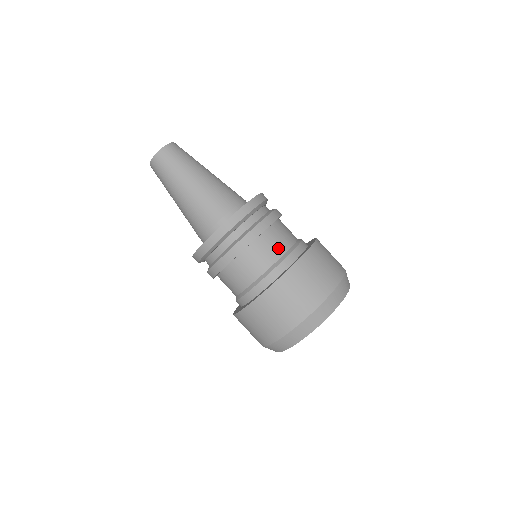
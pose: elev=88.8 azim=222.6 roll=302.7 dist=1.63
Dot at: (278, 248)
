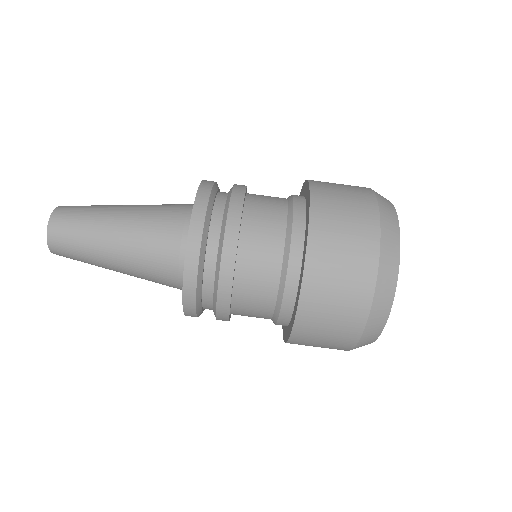
Dot at: (276, 198)
